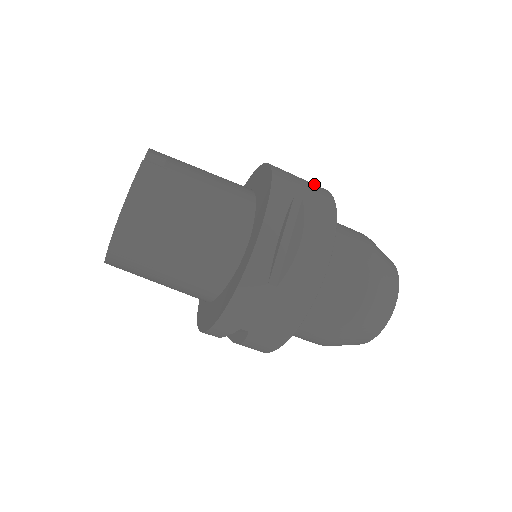
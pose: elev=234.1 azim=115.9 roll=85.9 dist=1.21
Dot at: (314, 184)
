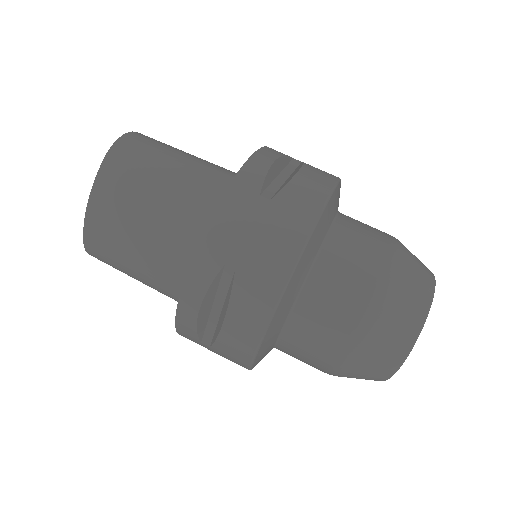
Dot at: occluded
